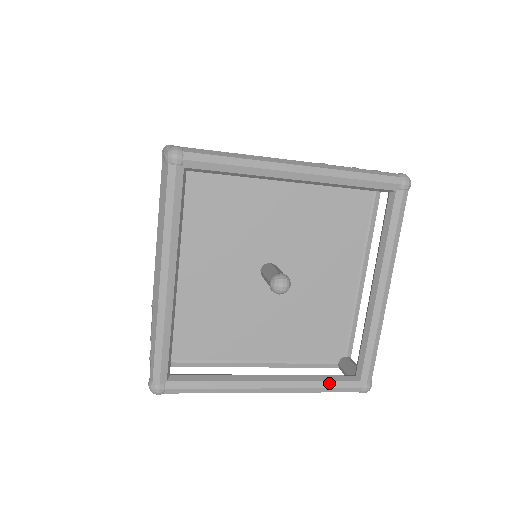
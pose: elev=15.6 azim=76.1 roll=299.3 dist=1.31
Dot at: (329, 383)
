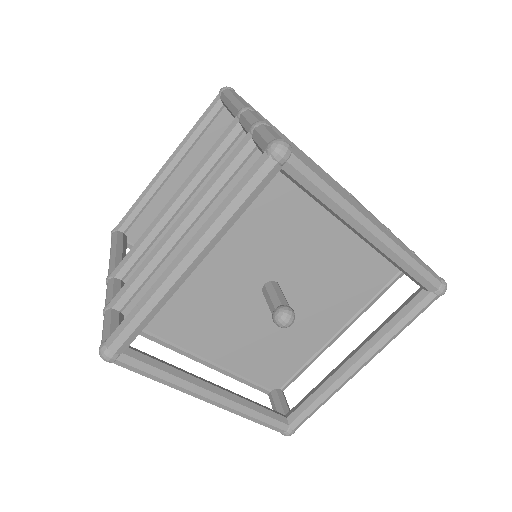
Dot at: (264, 416)
